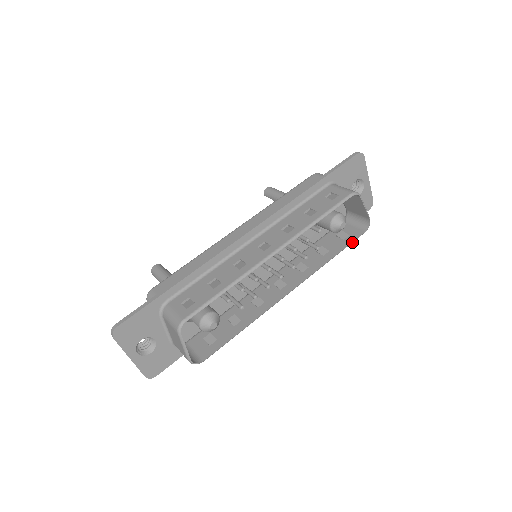
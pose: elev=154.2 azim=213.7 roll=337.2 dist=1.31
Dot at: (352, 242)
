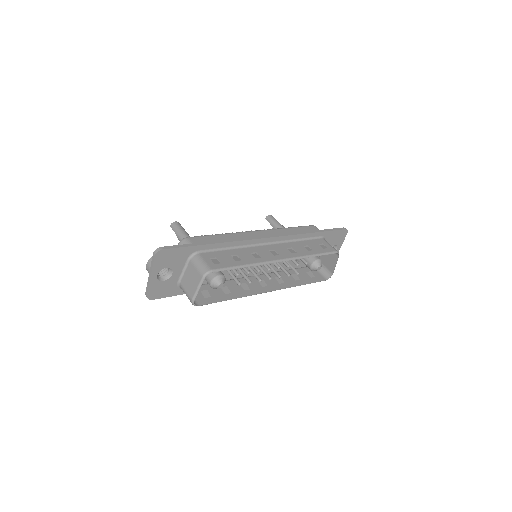
Dot at: occluded
